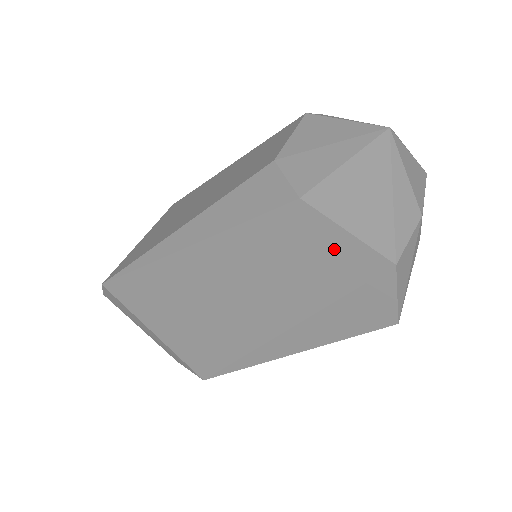
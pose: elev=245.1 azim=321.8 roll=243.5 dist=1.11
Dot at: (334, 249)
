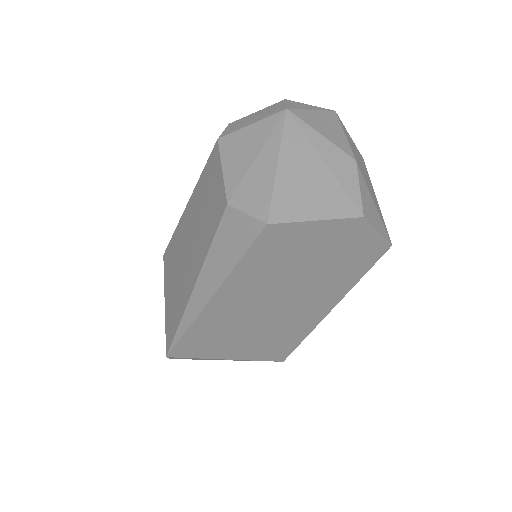
Dot at: (314, 236)
